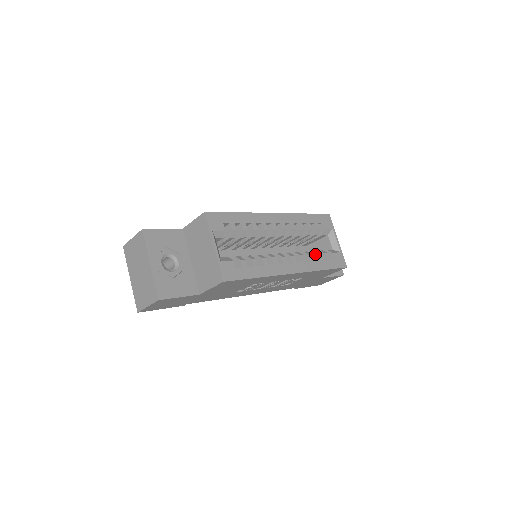
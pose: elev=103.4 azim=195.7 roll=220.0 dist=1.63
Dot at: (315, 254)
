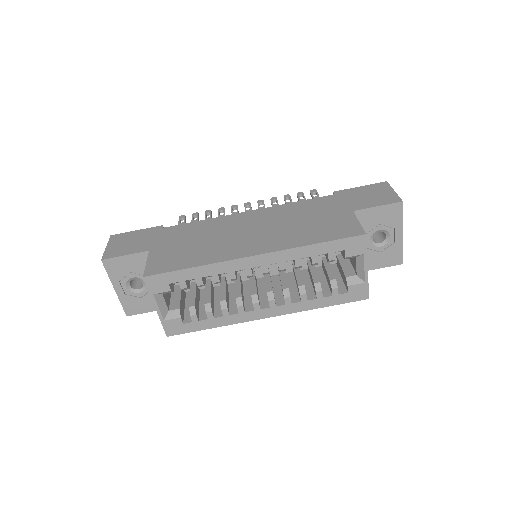
Dot at: (315, 290)
